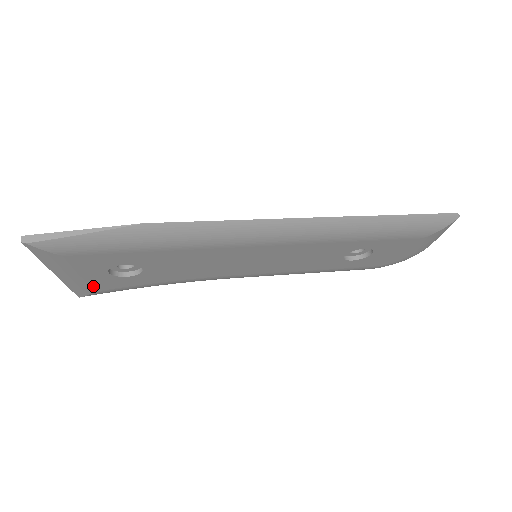
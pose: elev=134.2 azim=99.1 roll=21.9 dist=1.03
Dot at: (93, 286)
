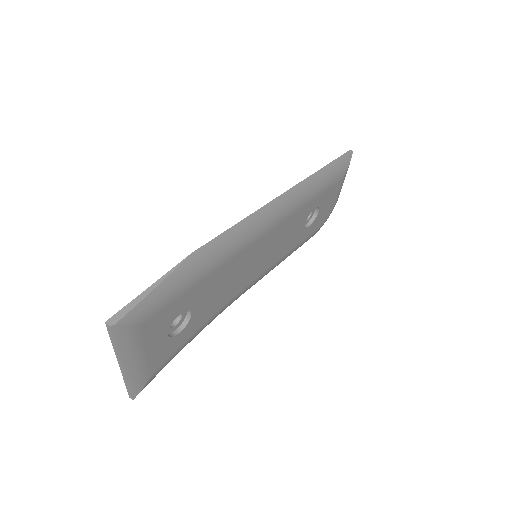
Dot at: (152, 366)
